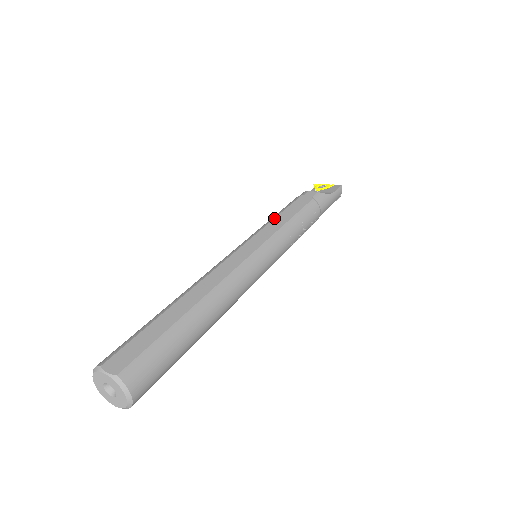
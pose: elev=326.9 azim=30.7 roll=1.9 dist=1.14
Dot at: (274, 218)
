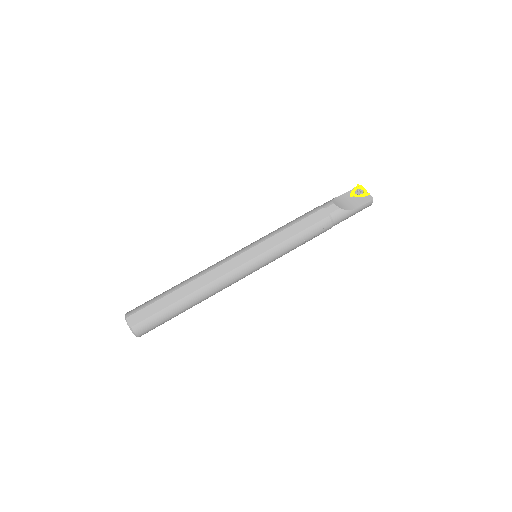
Dot at: (283, 230)
